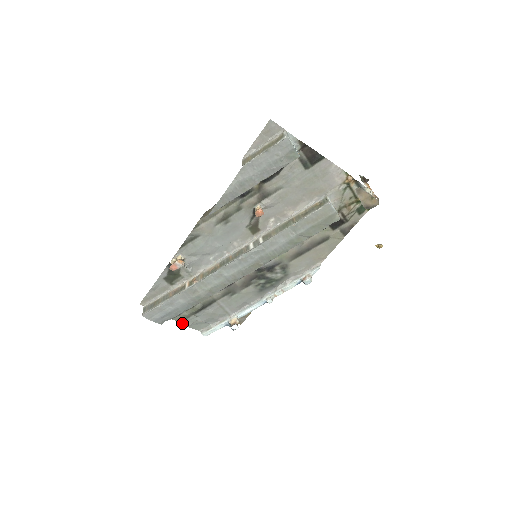
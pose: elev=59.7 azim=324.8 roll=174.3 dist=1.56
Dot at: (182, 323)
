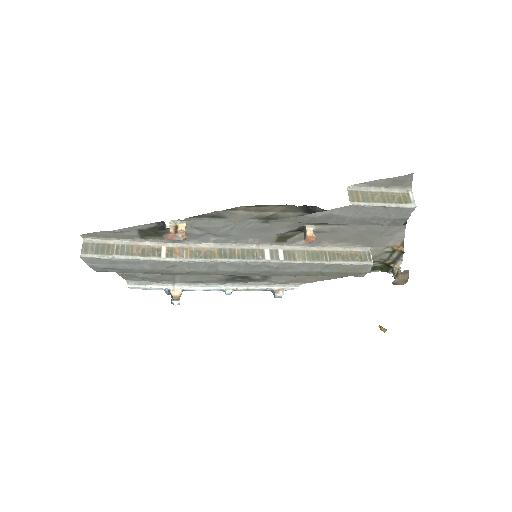
Dot at: occluded
